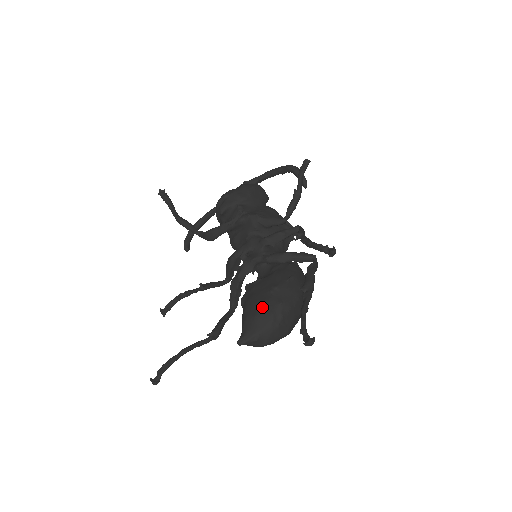
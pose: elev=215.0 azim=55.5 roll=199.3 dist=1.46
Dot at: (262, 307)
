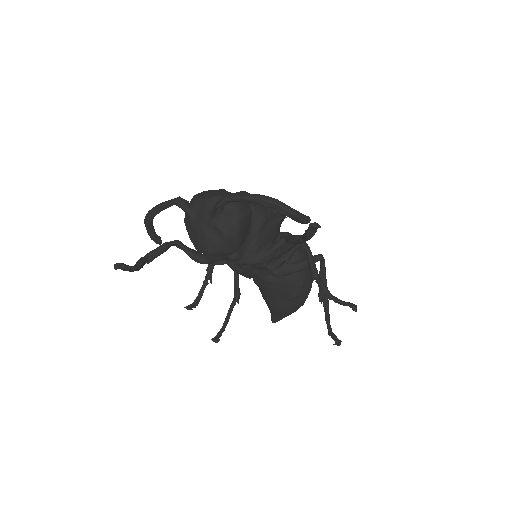
Dot at: (287, 309)
